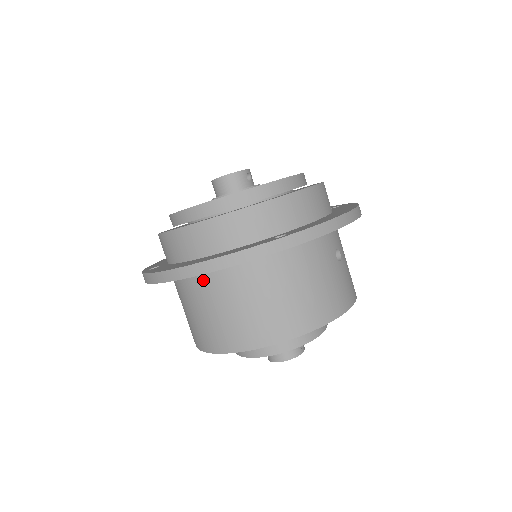
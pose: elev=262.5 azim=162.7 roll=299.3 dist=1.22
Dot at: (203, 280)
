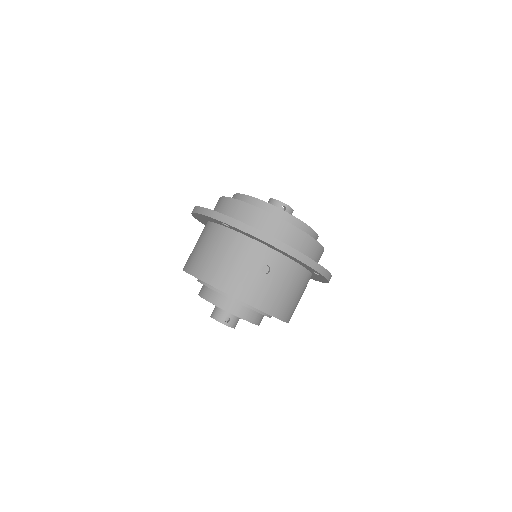
Dot at: occluded
